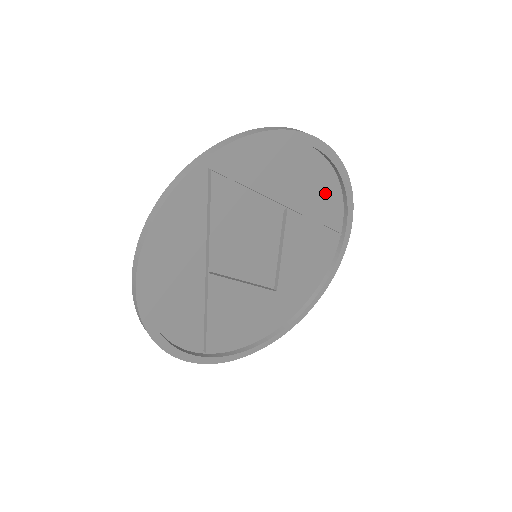
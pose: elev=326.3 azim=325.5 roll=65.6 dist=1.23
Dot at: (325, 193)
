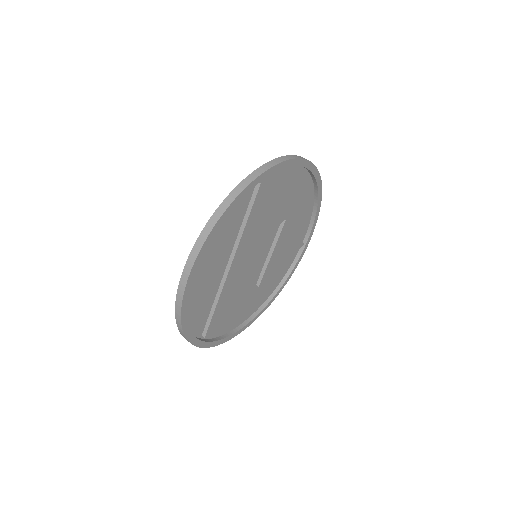
Dot at: (305, 210)
